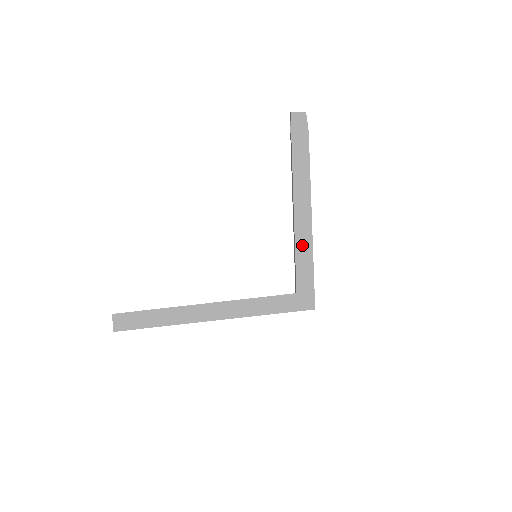
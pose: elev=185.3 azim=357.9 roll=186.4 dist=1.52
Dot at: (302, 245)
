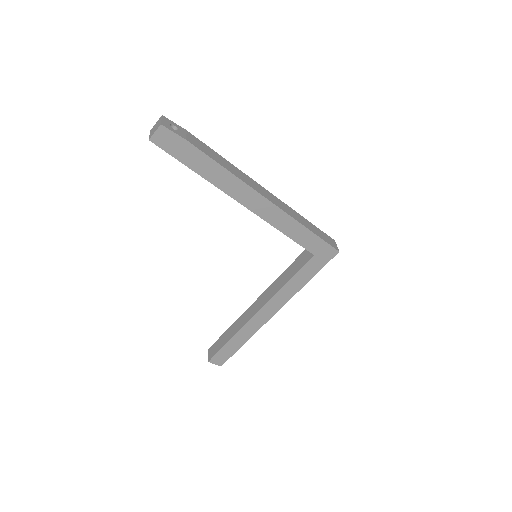
Dot at: (284, 226)
